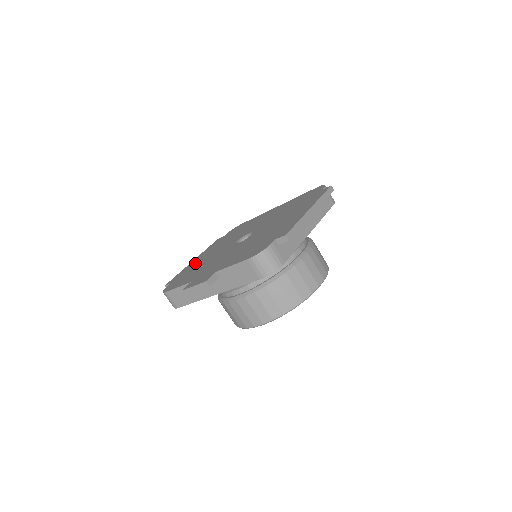
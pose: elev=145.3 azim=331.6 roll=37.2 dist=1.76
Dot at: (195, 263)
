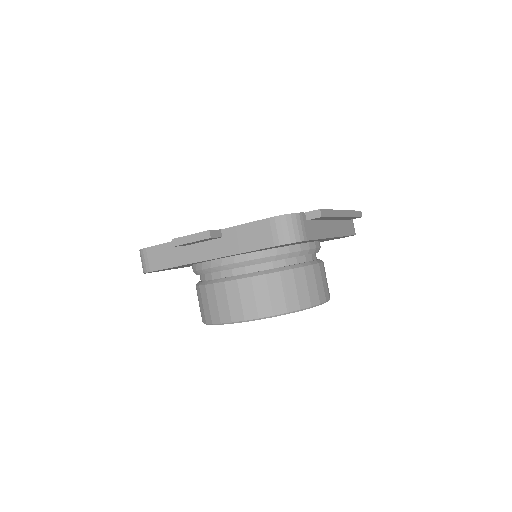
Dot at: occluded
